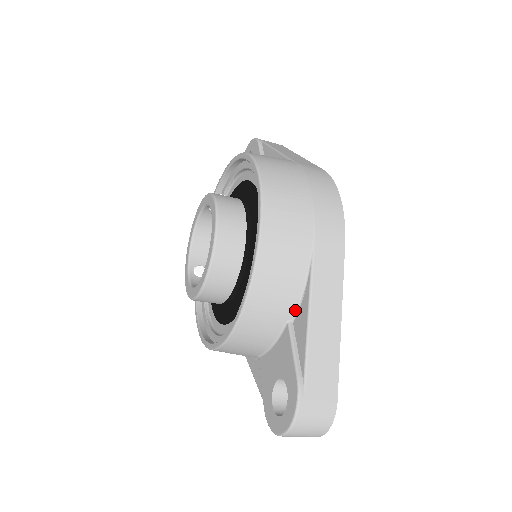
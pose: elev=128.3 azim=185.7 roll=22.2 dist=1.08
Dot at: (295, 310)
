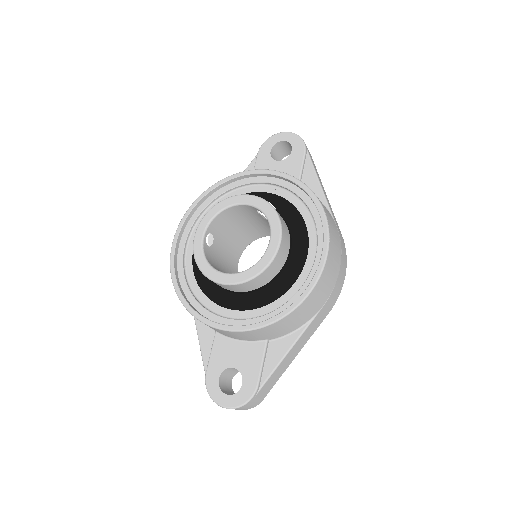
Dot at: (278, 337)
